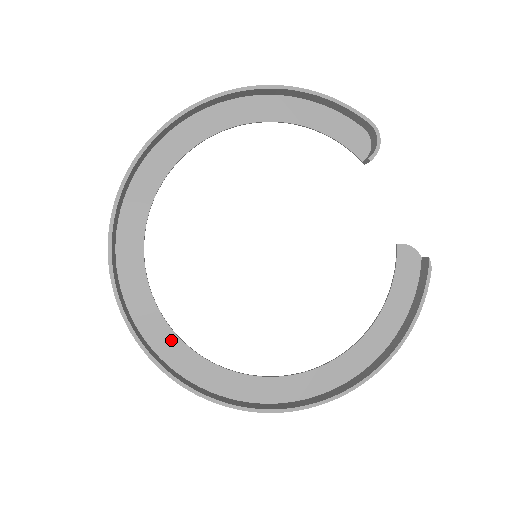
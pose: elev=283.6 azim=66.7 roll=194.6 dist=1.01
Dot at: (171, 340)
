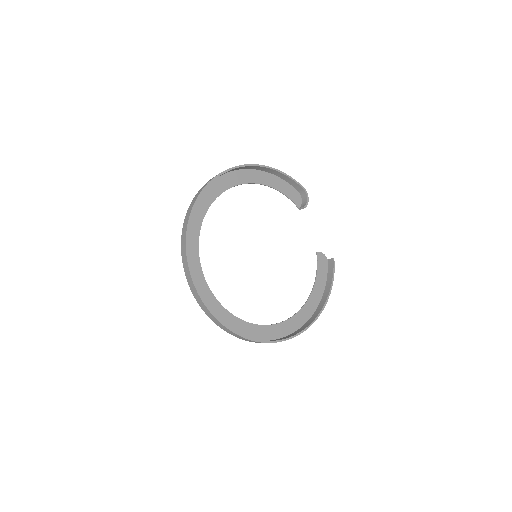
Dot at: (216, 305)
